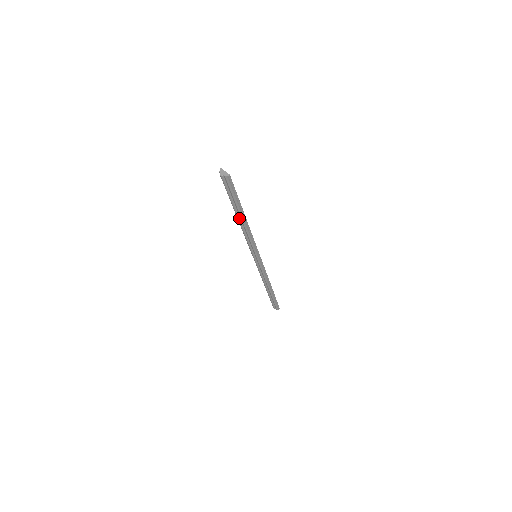
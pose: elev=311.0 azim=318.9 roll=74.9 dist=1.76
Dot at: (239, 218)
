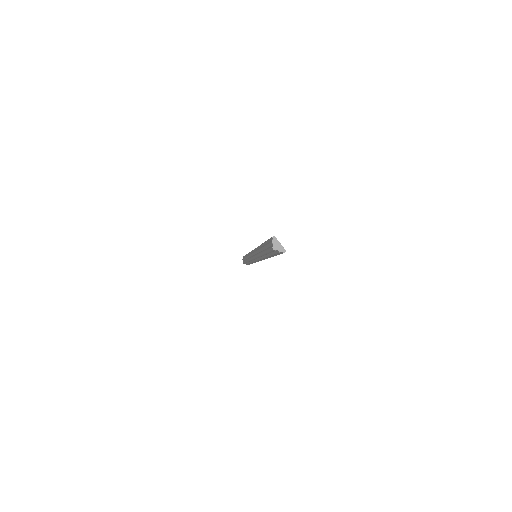
Dot at: occluded
